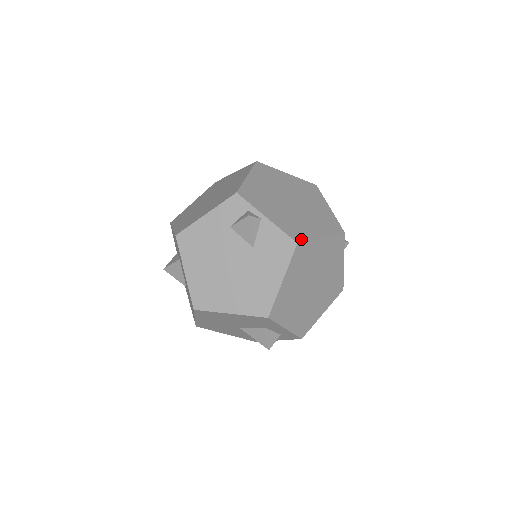
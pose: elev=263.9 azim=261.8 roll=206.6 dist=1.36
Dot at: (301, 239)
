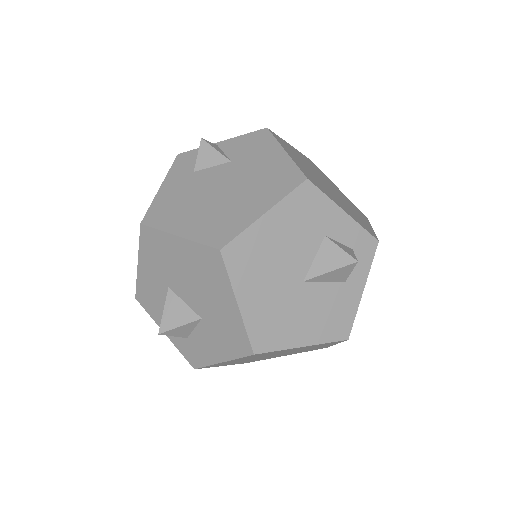
Dot at: occluded
